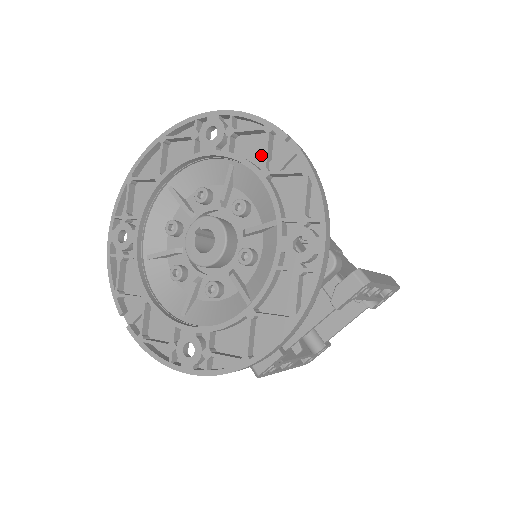
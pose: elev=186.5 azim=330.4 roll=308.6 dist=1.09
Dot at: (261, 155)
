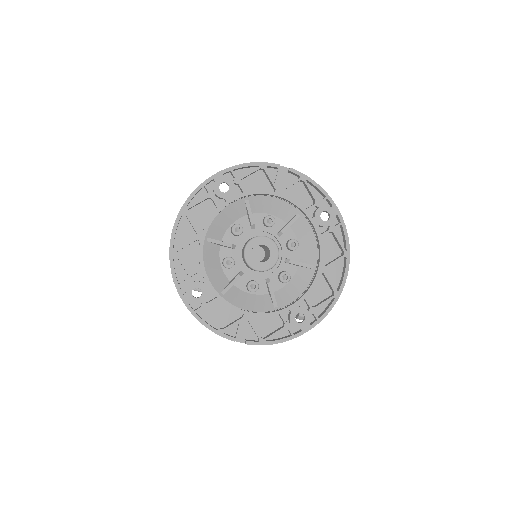
Dot at: (264, 184)
